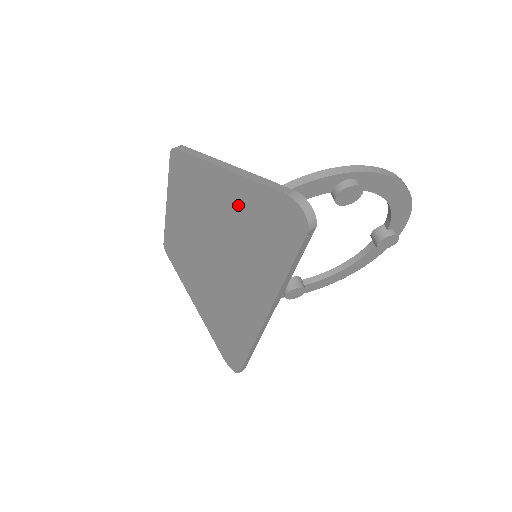
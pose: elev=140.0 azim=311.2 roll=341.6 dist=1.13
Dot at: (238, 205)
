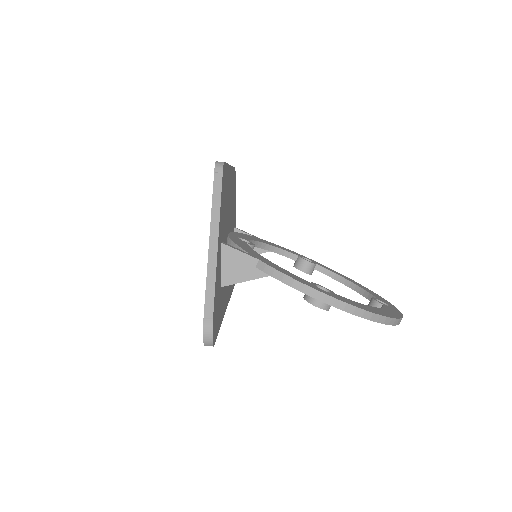
Dot at: occluded
